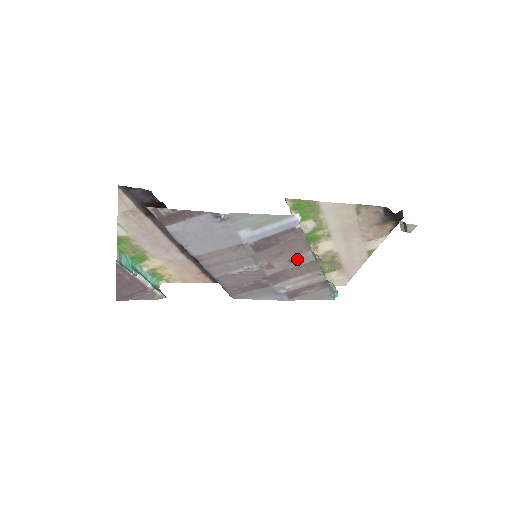
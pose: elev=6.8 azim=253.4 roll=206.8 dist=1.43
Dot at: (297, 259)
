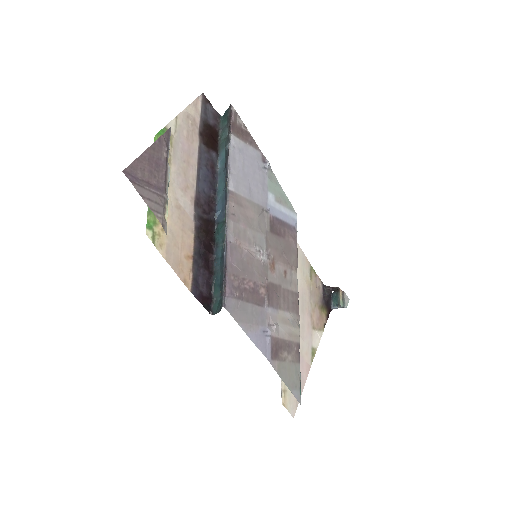
Dot at: (289, 277)
